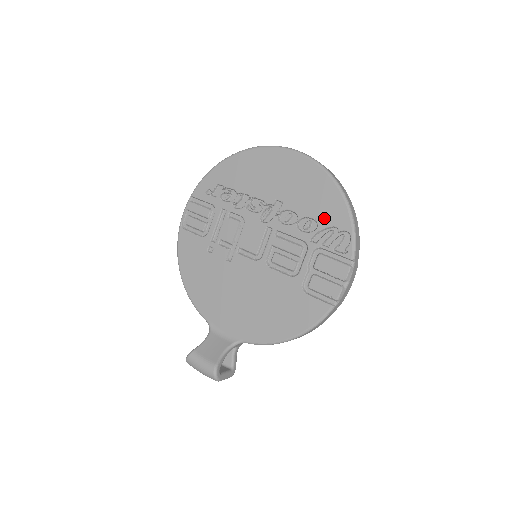
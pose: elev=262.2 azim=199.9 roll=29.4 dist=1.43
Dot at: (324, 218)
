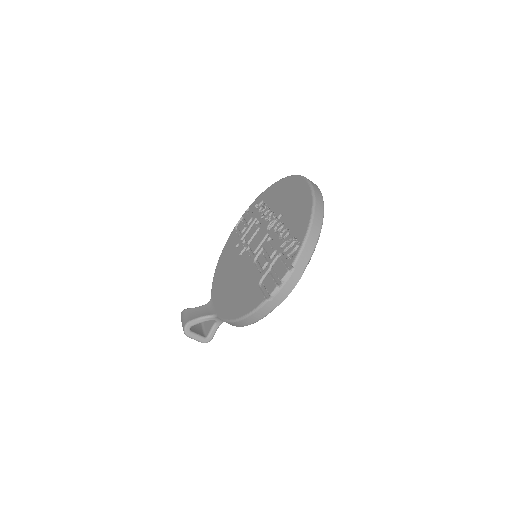
Dot at: (294, 230)
